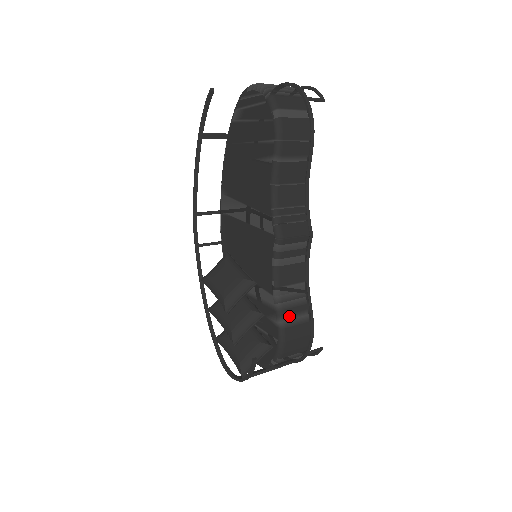
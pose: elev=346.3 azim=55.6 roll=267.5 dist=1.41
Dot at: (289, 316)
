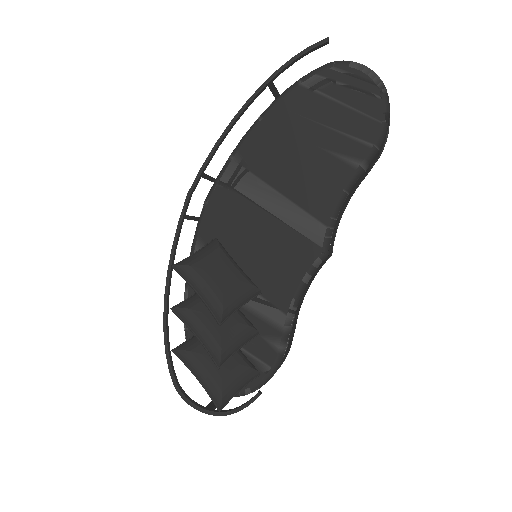
Dot at: (289, 341)
